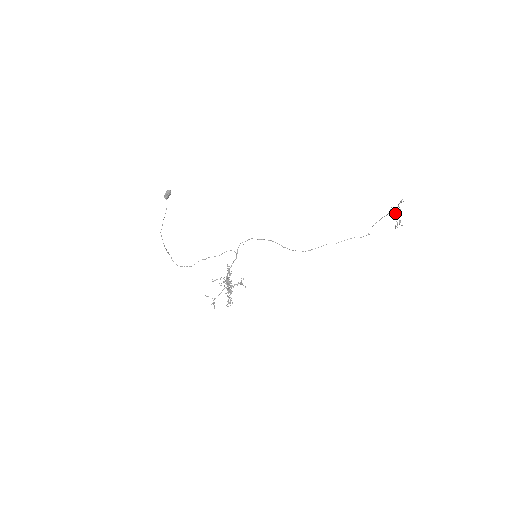
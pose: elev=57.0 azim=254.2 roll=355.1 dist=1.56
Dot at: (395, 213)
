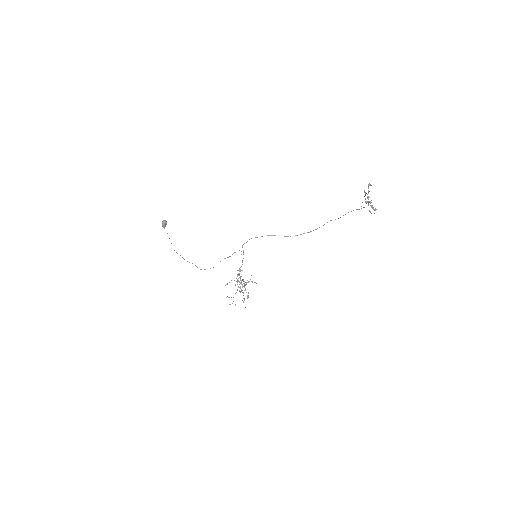
Dot at: (365, 199)
